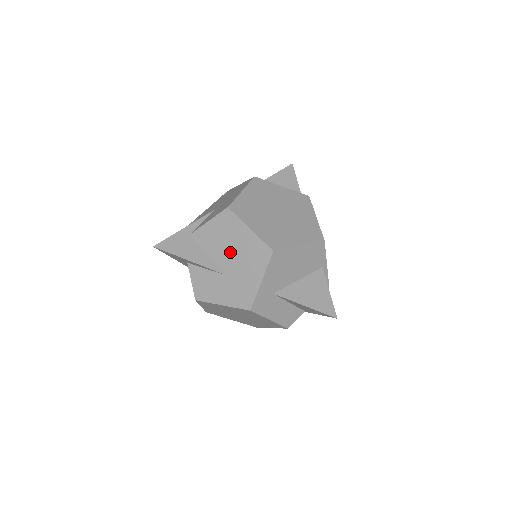
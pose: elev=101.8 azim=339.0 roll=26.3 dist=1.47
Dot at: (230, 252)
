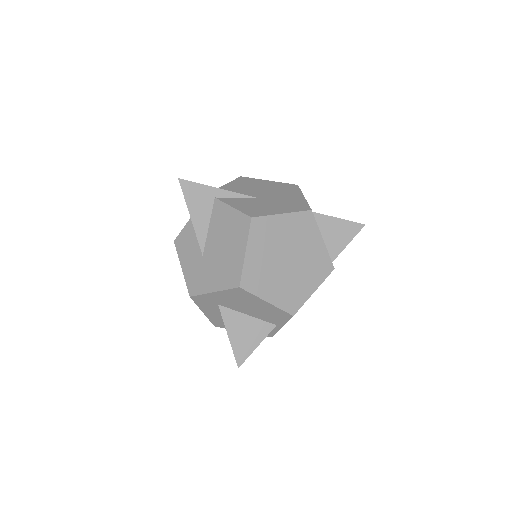
Dot at: (220, 246)
